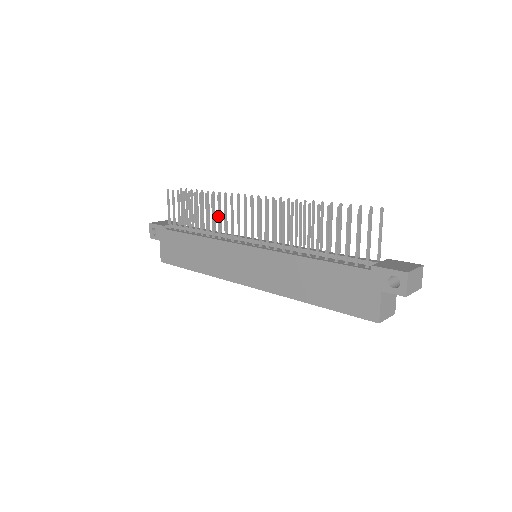
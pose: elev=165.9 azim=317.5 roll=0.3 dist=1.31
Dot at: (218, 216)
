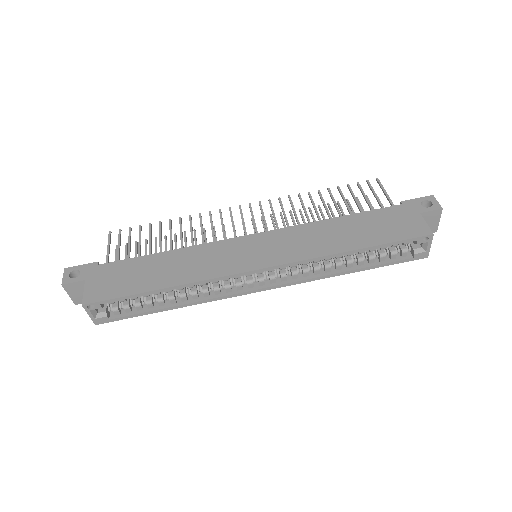
Dot at: (201, 228)
